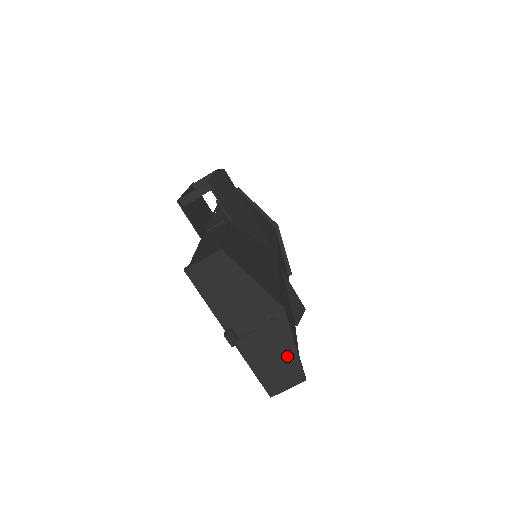
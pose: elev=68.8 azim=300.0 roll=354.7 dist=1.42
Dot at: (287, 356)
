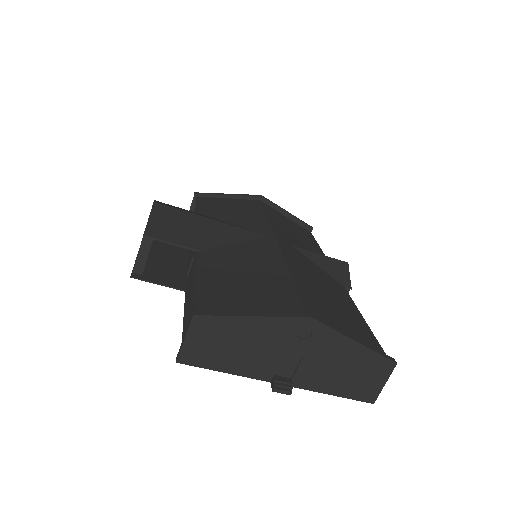
Dot at: (356, 357)
